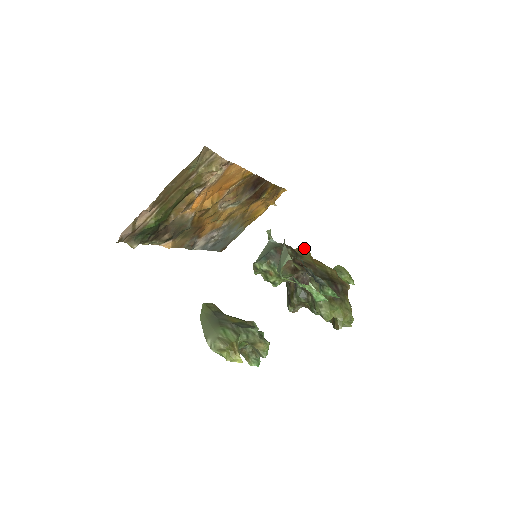
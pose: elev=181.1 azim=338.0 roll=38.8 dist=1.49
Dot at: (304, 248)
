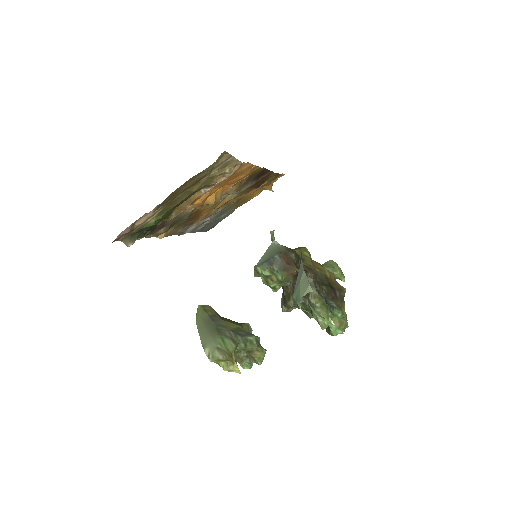
Dot at: (305, 249)
